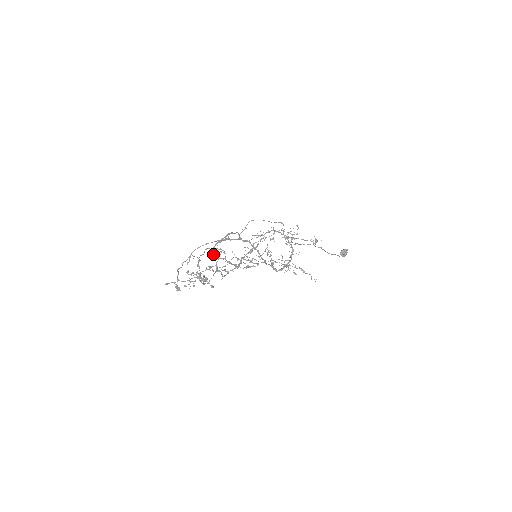
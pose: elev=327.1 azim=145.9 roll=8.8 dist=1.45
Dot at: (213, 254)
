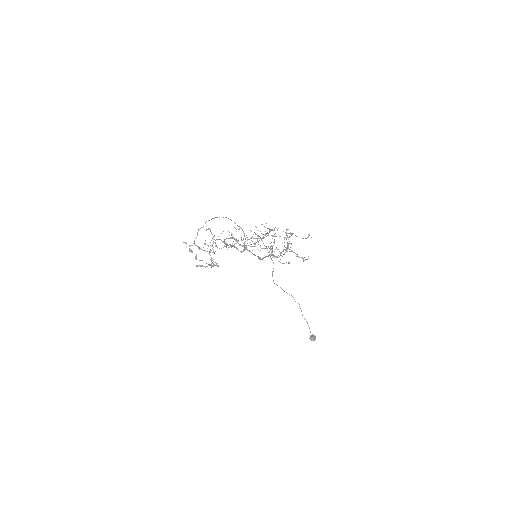
Dot at: (224, 242)
